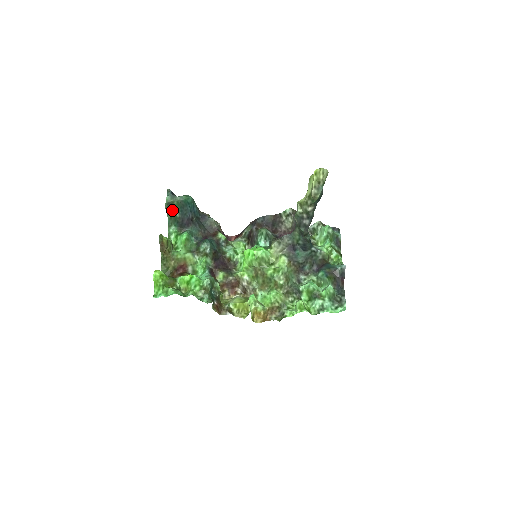
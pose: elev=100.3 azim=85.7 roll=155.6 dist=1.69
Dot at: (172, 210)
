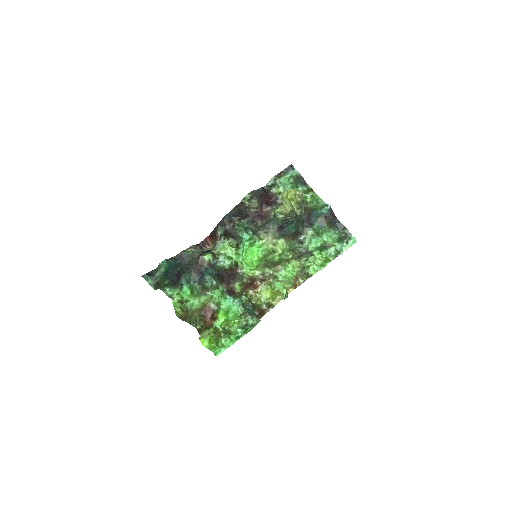
Dot at: (160, 285)
